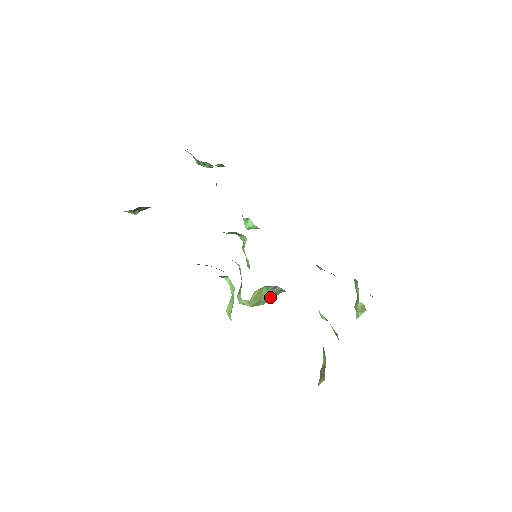
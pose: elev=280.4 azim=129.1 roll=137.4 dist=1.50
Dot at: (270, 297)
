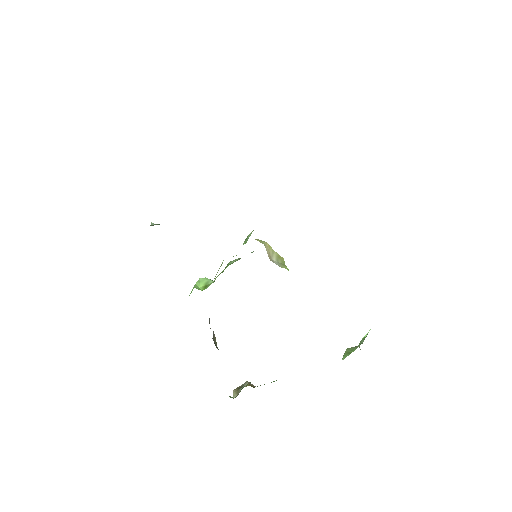
Dot at: occluded
